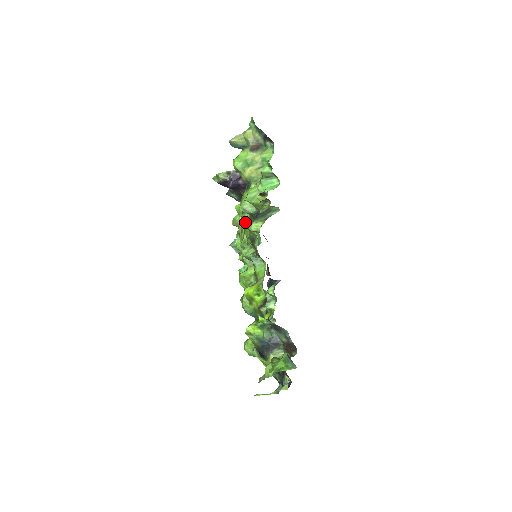
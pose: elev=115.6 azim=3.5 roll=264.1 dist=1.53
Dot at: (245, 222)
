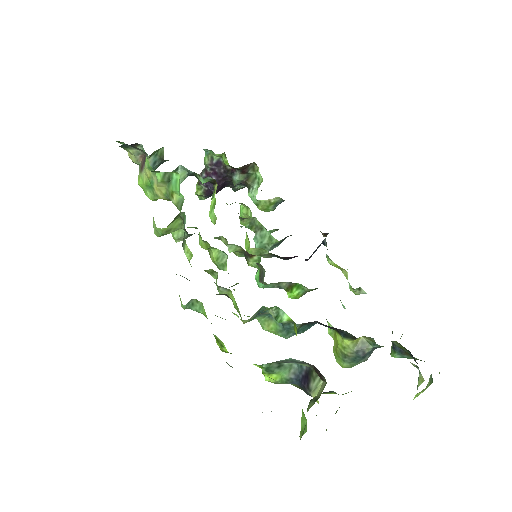
Dot at: occluded
